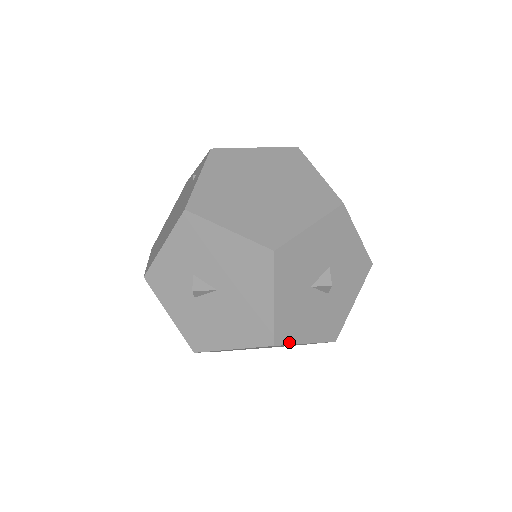
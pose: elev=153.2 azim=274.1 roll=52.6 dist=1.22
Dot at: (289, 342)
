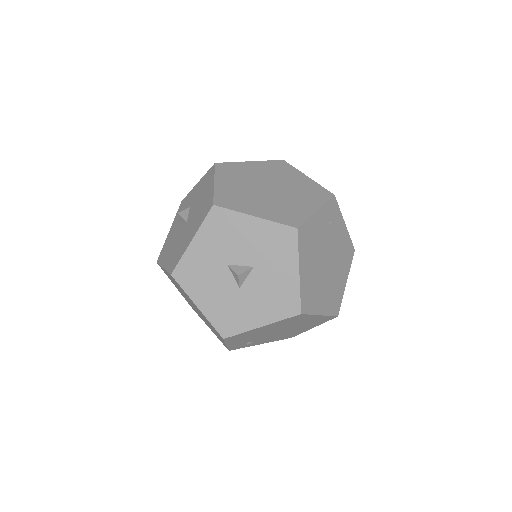
Dot at: (184, 287)
